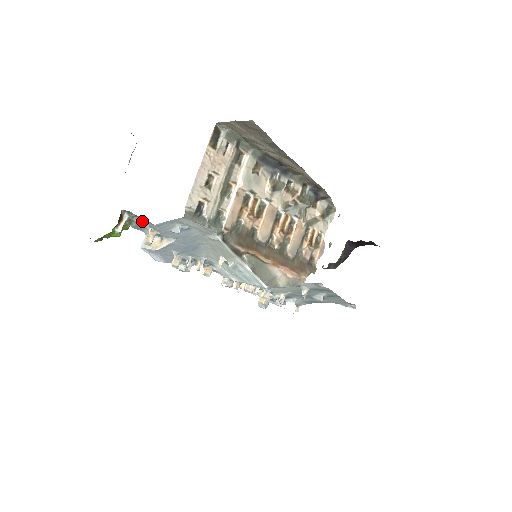
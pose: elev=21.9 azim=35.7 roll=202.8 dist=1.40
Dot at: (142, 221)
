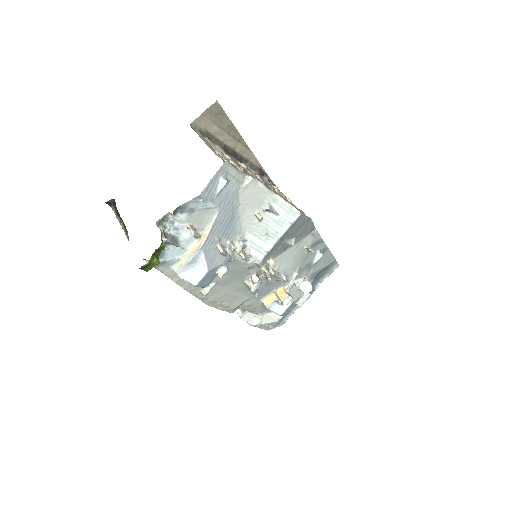
Dot at: (177, 225)
